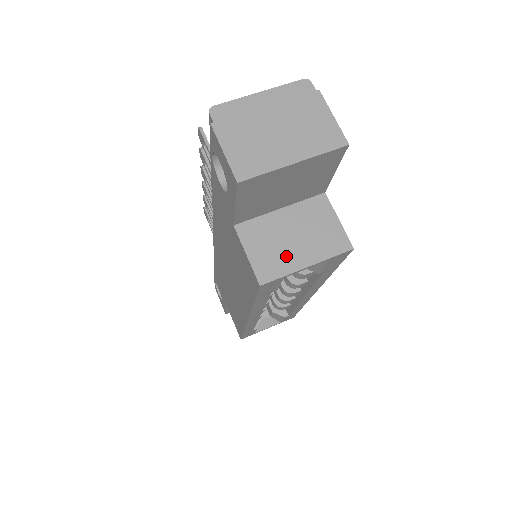
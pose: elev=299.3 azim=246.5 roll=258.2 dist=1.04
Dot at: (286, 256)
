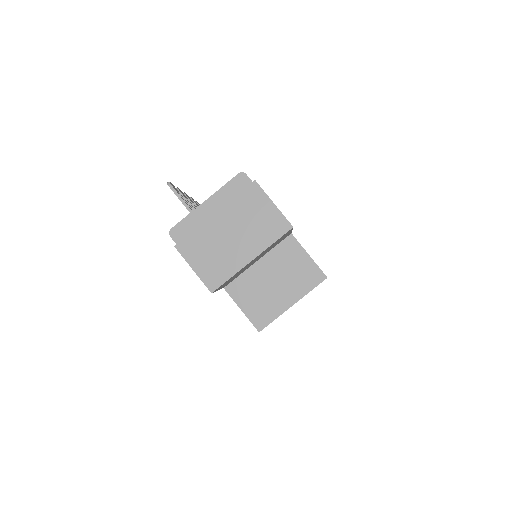
Dot at: (273, 301)
